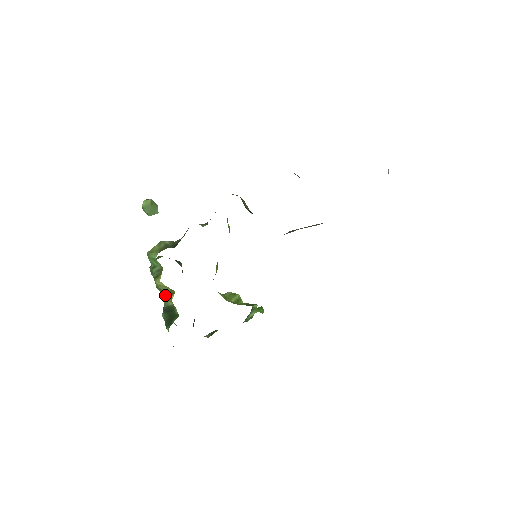
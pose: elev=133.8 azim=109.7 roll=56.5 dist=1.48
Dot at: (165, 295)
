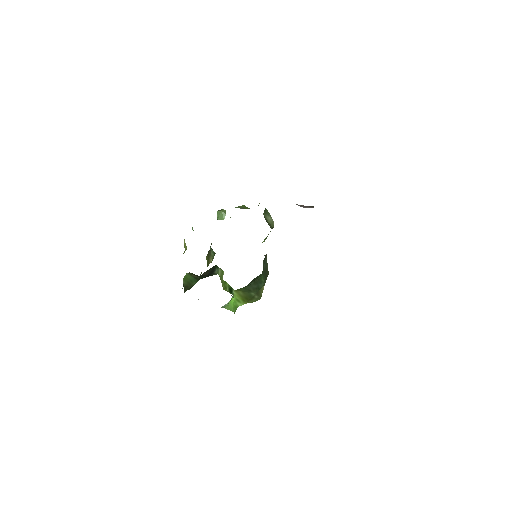
Dot at: occluded
